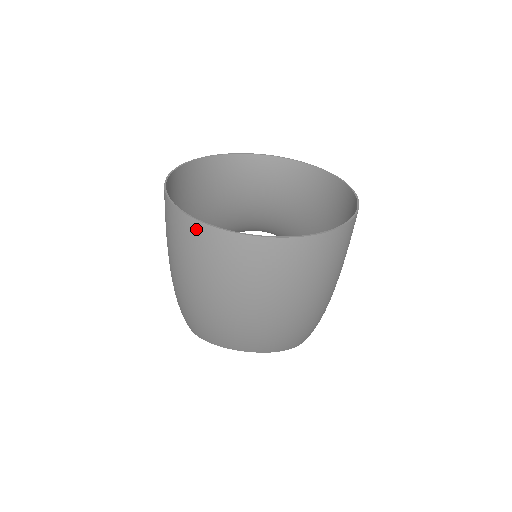
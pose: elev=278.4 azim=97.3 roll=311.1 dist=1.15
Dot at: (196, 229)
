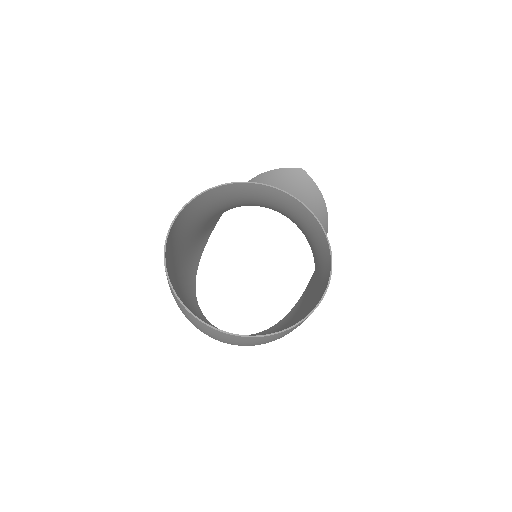
Dot at: (176, 298)
